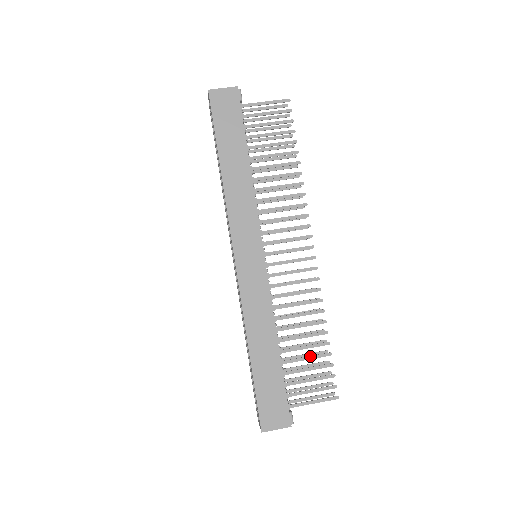
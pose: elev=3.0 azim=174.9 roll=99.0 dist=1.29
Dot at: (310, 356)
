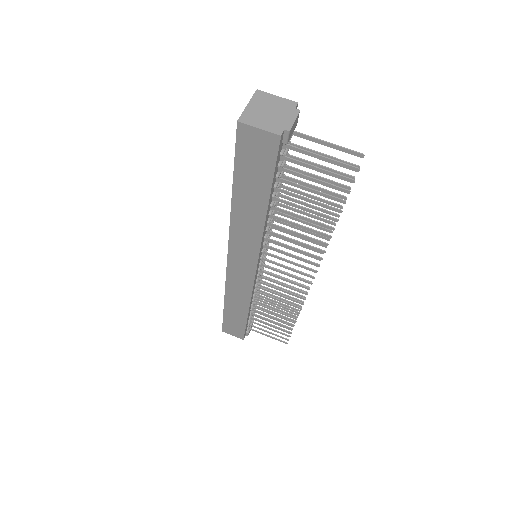
Dot at: (275, 322)
